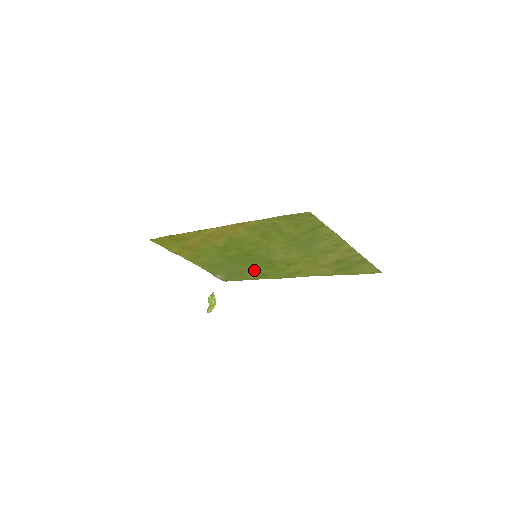
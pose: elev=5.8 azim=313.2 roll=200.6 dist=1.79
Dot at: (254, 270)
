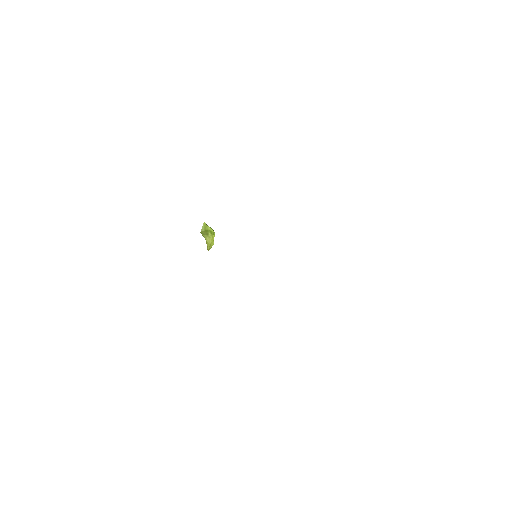
Dot at: occluded
